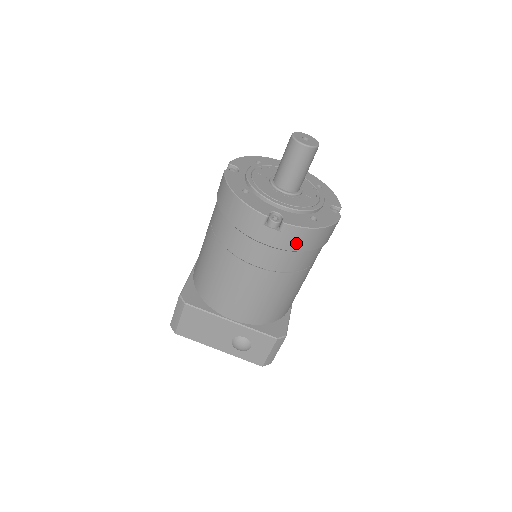
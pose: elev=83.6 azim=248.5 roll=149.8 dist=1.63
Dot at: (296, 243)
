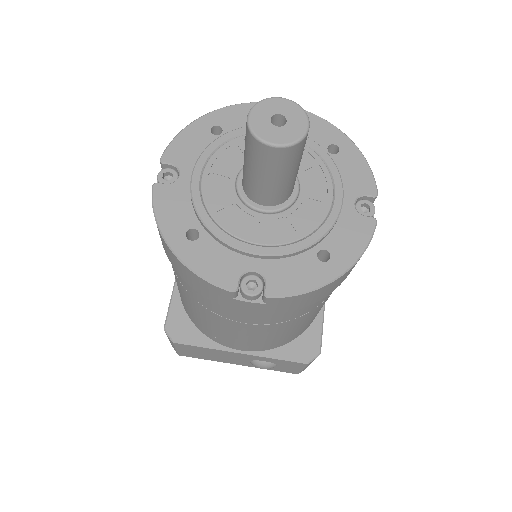
Dot at: (299, 304)
